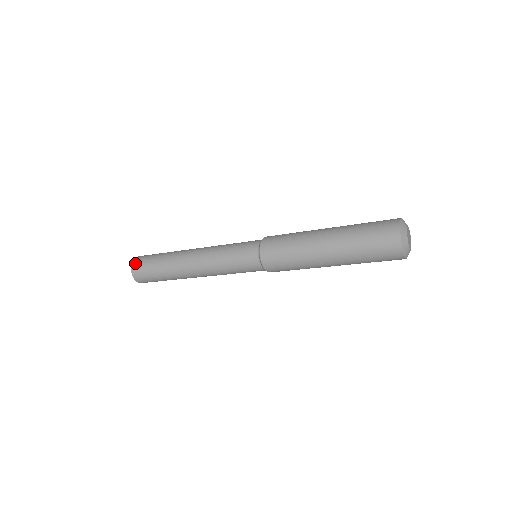
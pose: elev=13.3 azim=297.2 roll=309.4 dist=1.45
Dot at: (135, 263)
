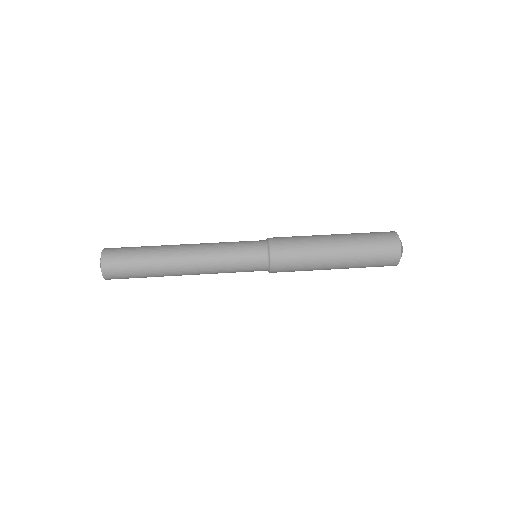
Dot at: (107, 271)
